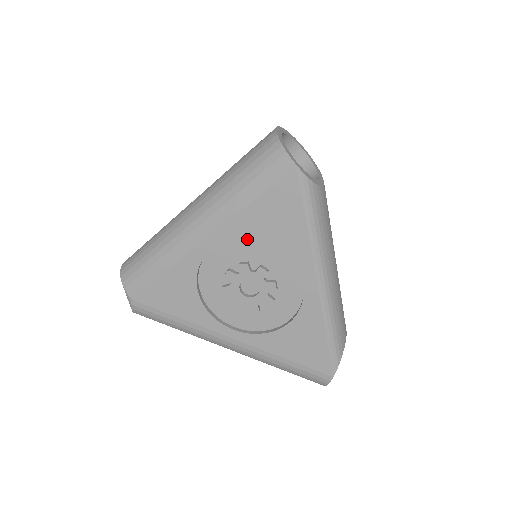
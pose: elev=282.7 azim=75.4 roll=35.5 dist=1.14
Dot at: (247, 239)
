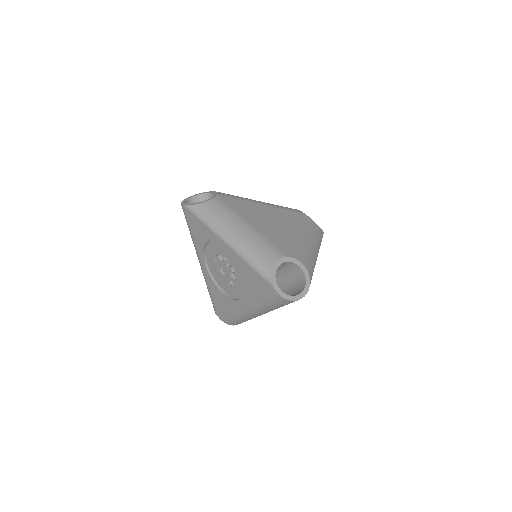
Dot at: occluded
